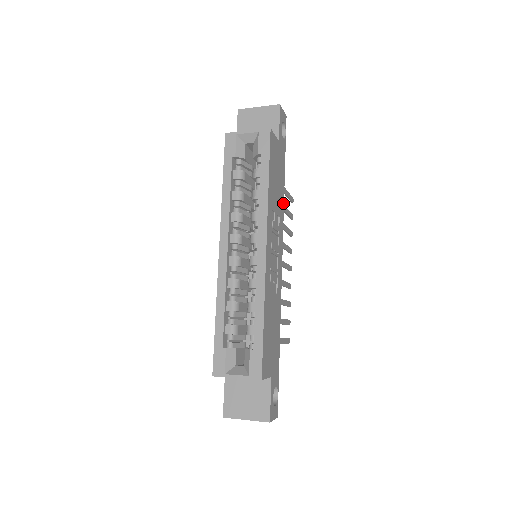
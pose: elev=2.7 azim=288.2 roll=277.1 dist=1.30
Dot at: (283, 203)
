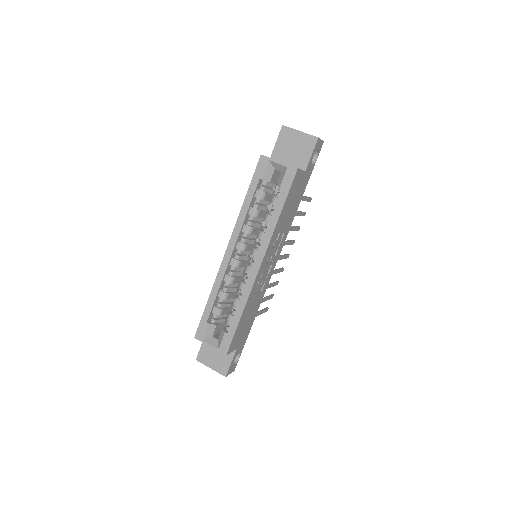
Dot at: (293, 219)
